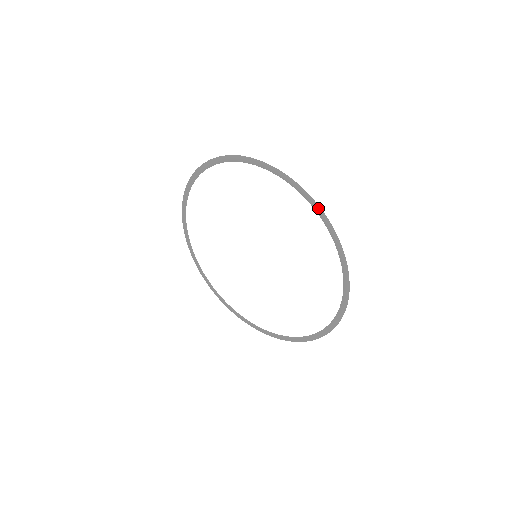
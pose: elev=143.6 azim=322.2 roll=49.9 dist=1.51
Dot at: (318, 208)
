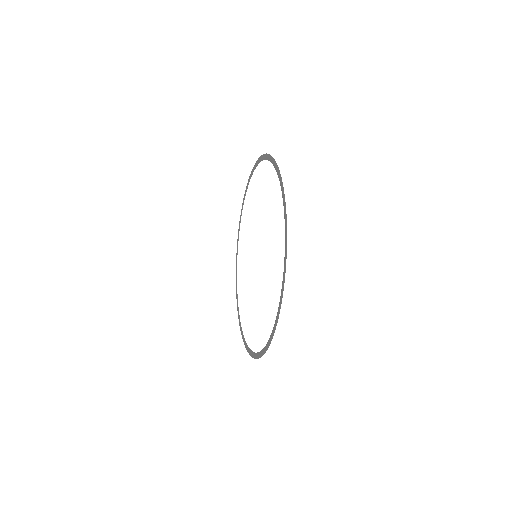
Dot at: (273, 161)
